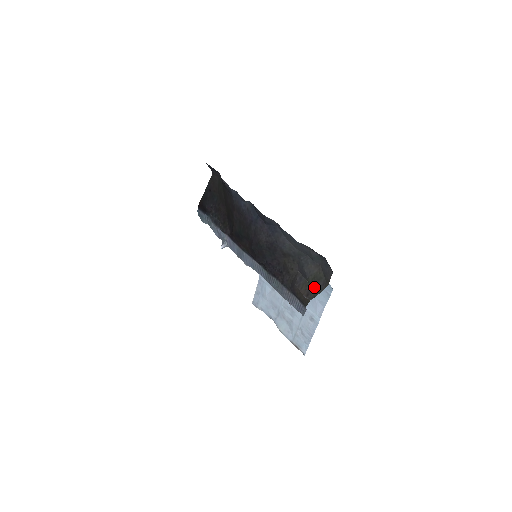
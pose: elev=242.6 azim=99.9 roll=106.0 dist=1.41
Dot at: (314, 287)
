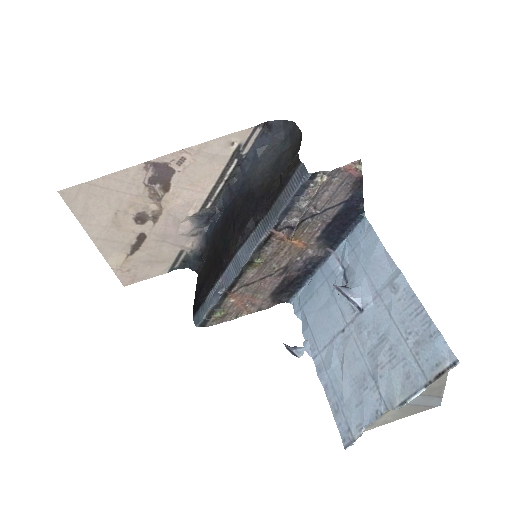
Dot at: (296, 152)
